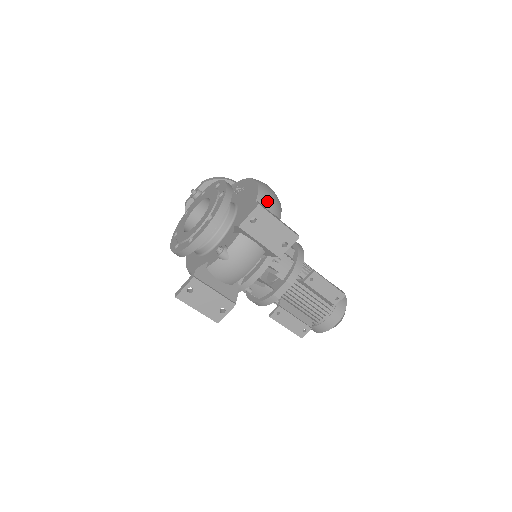
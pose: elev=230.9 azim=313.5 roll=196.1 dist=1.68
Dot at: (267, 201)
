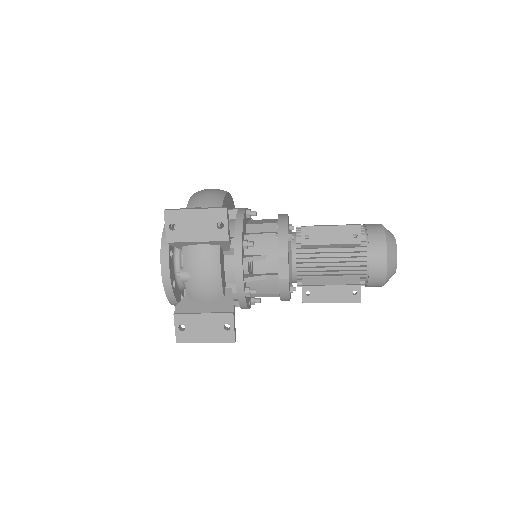
Dot at: (197, 202)
